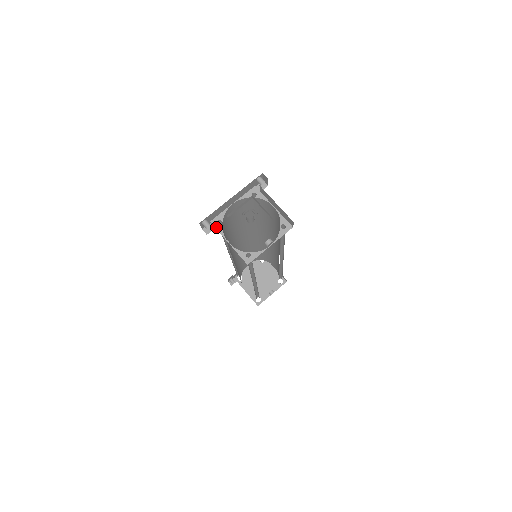
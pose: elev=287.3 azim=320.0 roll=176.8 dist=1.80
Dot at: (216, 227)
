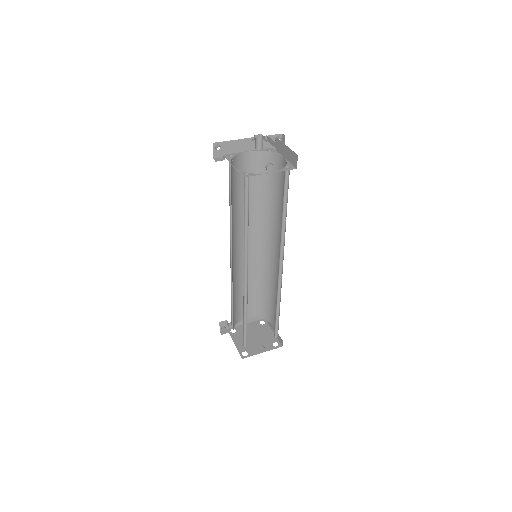
Dot at: (226, 158)
